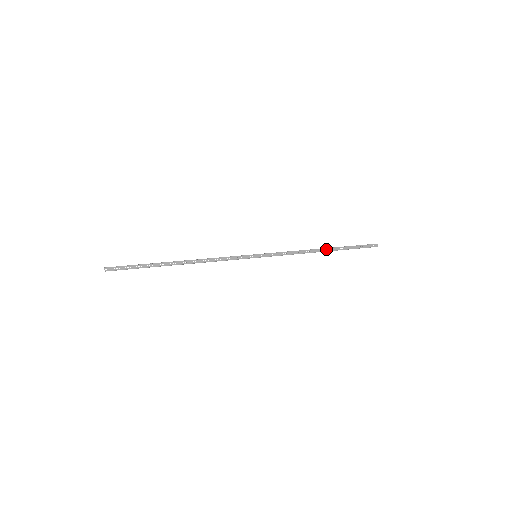
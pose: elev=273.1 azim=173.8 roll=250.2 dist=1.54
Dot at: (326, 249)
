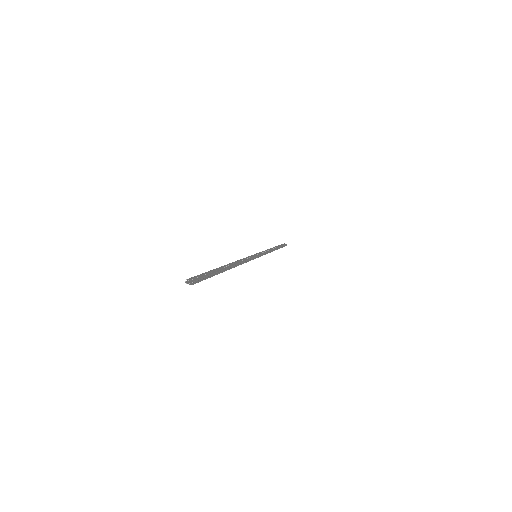
Dot at: (274, 248)
